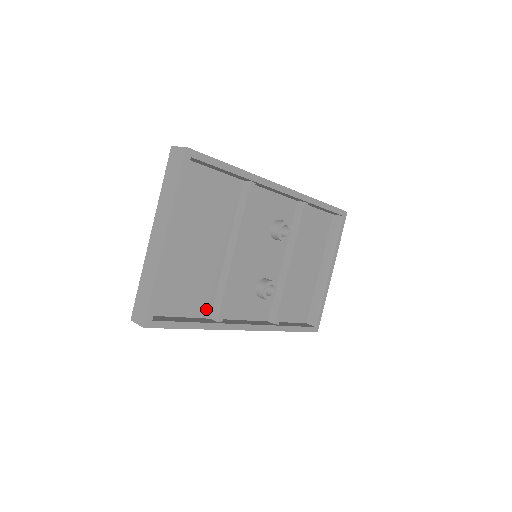
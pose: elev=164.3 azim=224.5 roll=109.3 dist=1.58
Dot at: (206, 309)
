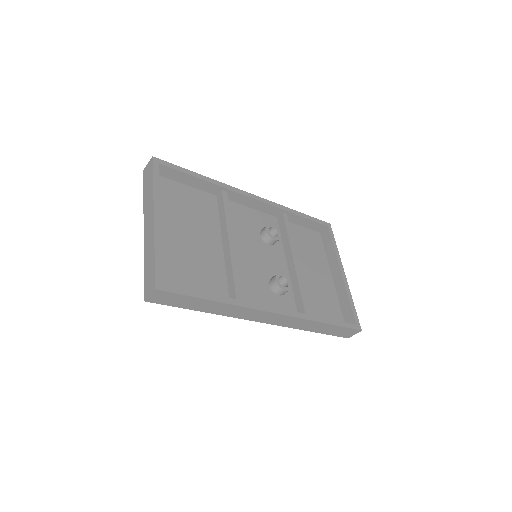
Dot at: occluded
